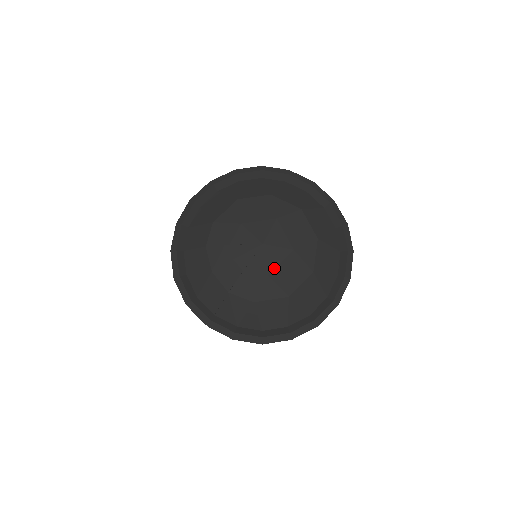
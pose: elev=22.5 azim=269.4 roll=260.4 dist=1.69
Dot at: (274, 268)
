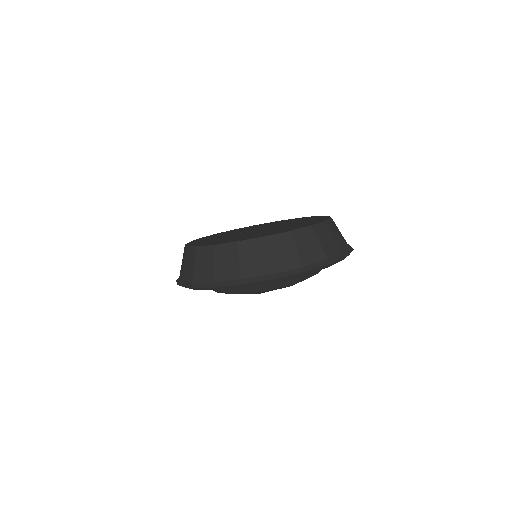
Dot at: occluded
